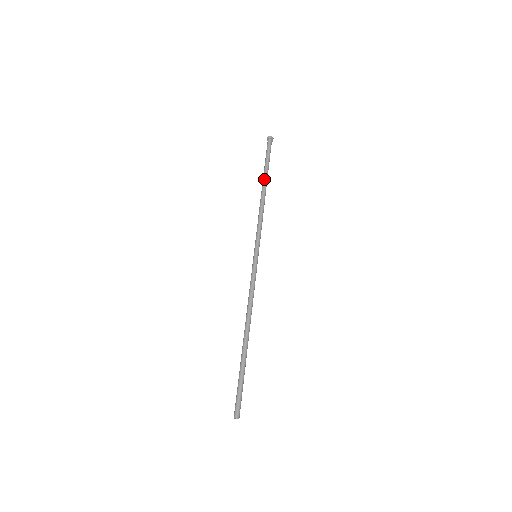
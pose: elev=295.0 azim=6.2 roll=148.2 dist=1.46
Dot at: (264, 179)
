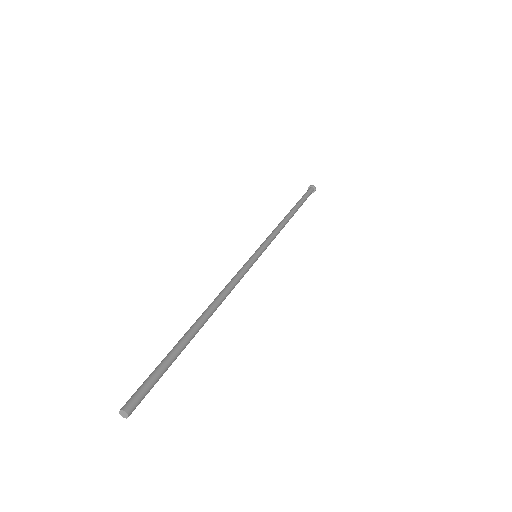
Dot at: (294, 207)
